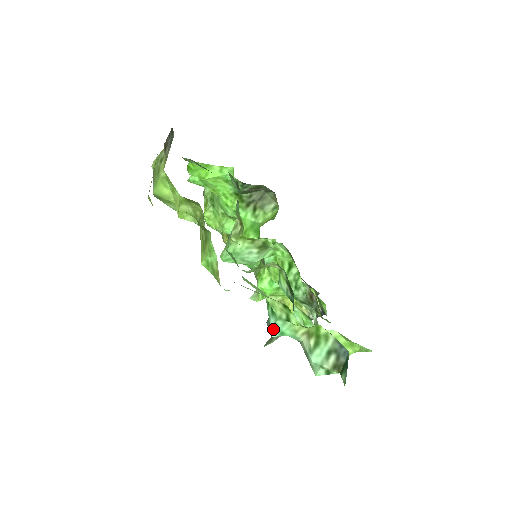
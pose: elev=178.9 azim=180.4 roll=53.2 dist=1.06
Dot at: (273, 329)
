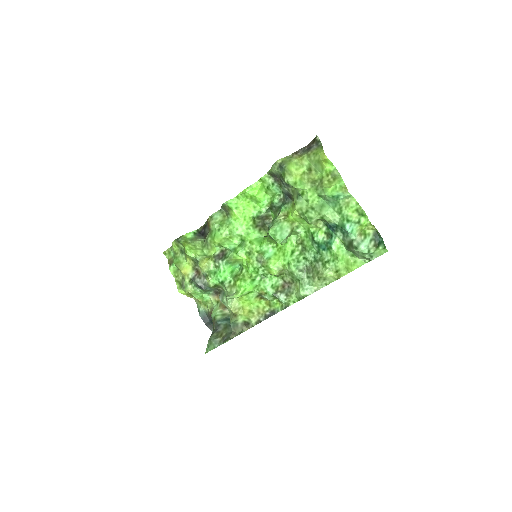
Dot at: (349, 228)
